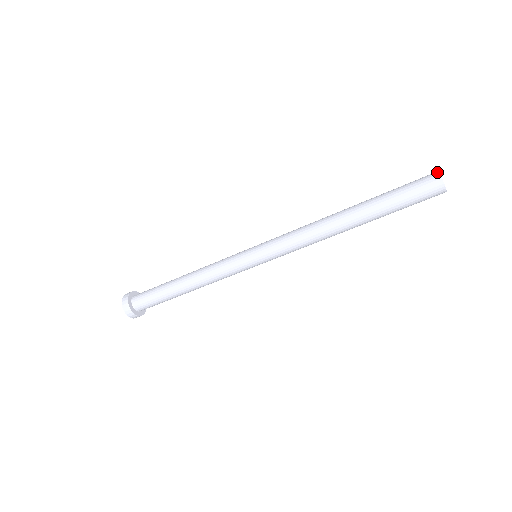
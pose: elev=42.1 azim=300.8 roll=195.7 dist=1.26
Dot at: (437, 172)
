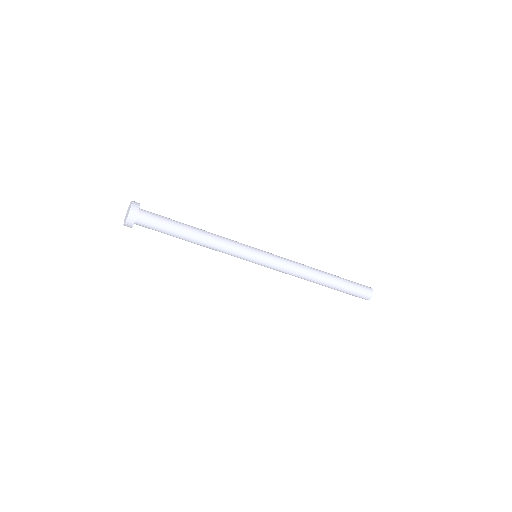
Dot at: occluded
